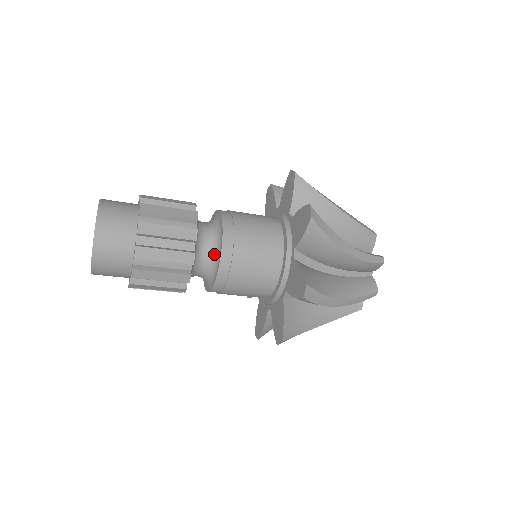
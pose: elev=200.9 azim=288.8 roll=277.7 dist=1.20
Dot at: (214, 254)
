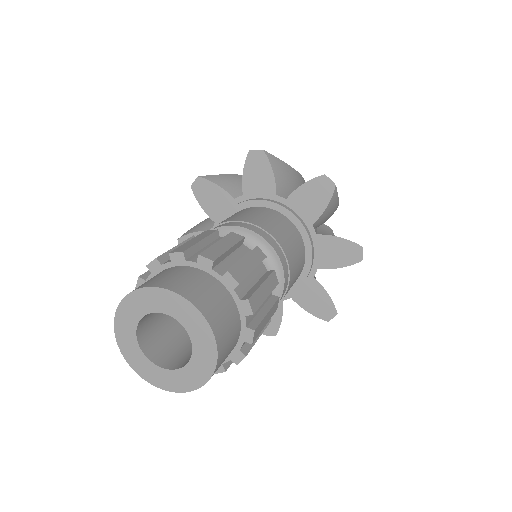
Dot at: occluded
